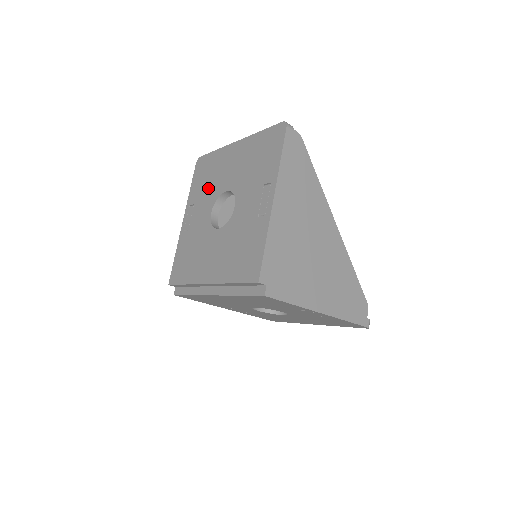
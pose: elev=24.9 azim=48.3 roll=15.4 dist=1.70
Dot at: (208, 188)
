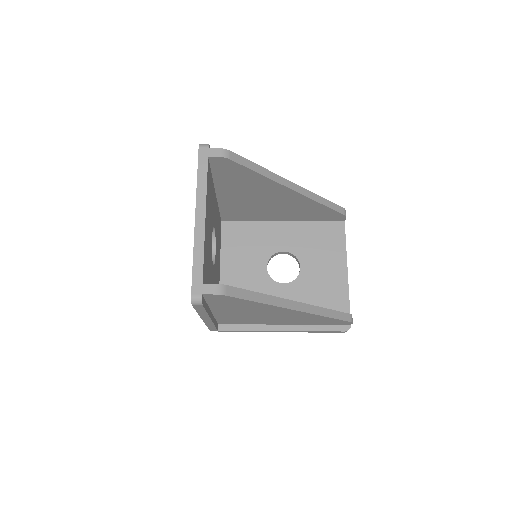
Dot at: occluded
